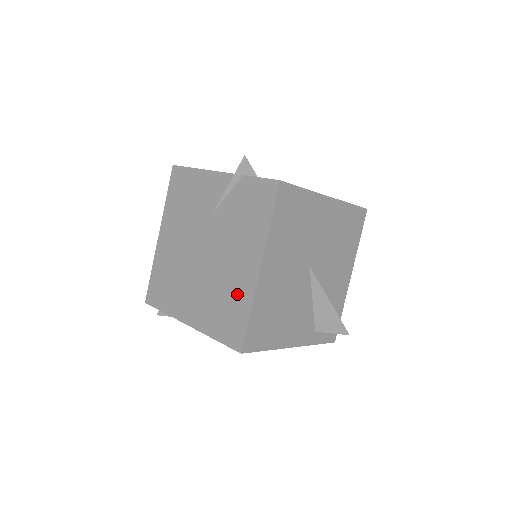
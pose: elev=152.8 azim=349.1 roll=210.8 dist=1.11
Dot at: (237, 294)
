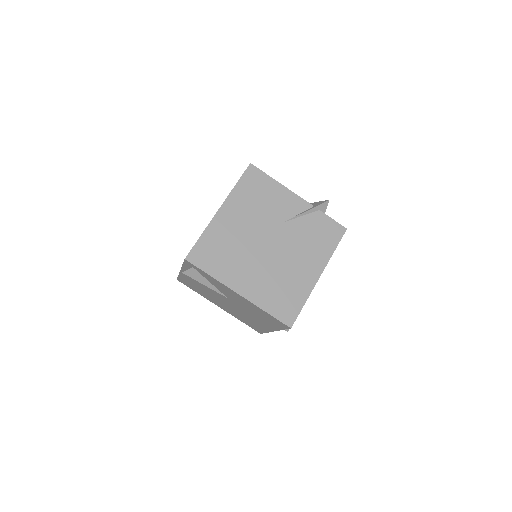
Dot at: (297, 287)
